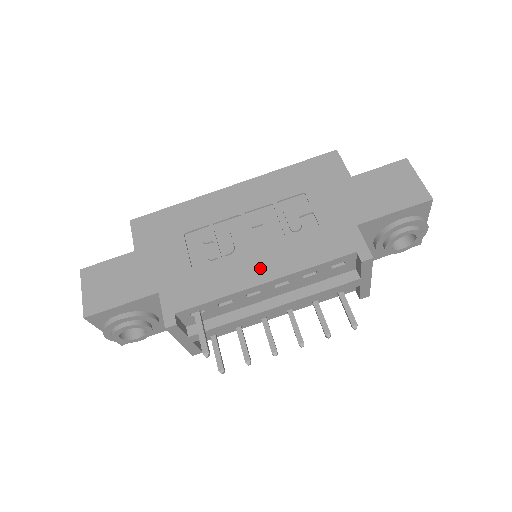
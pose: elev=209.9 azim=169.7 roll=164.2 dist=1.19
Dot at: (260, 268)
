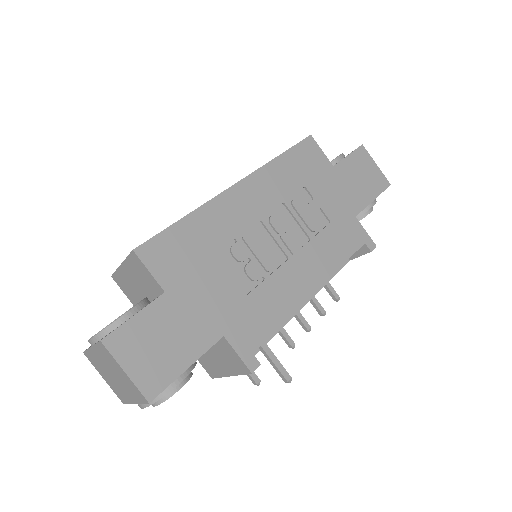
Dot at: (305, 278)
